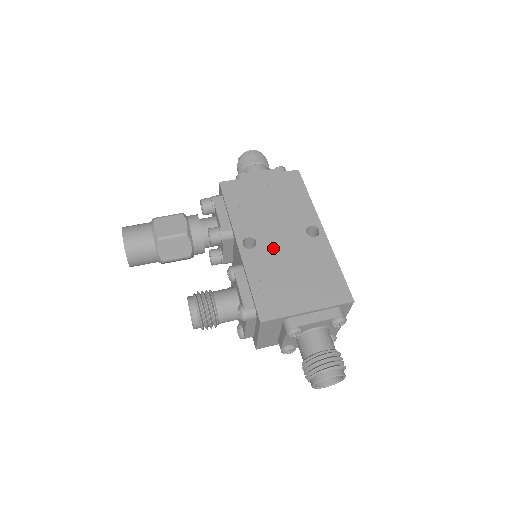
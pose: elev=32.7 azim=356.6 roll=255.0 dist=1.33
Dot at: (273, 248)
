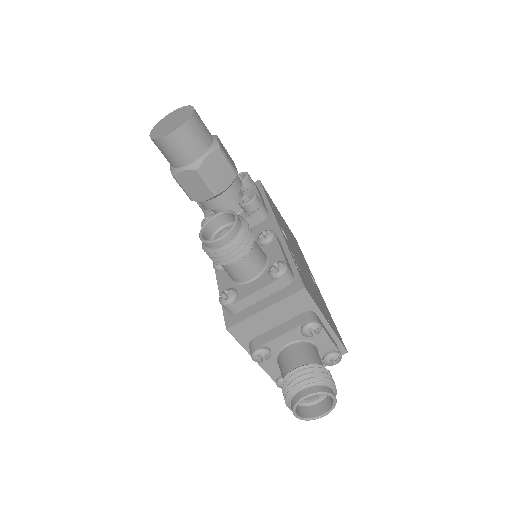
Dot at: (297, 256)
